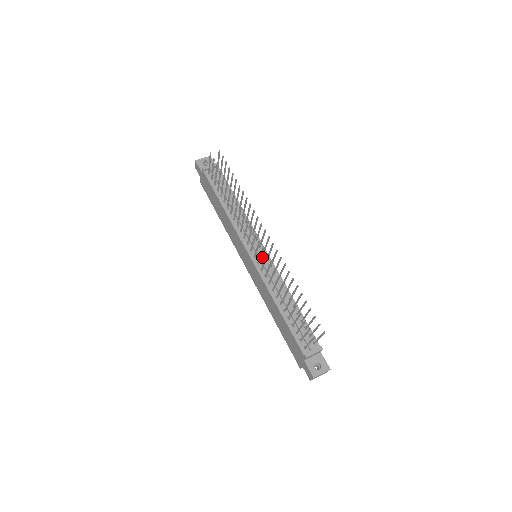
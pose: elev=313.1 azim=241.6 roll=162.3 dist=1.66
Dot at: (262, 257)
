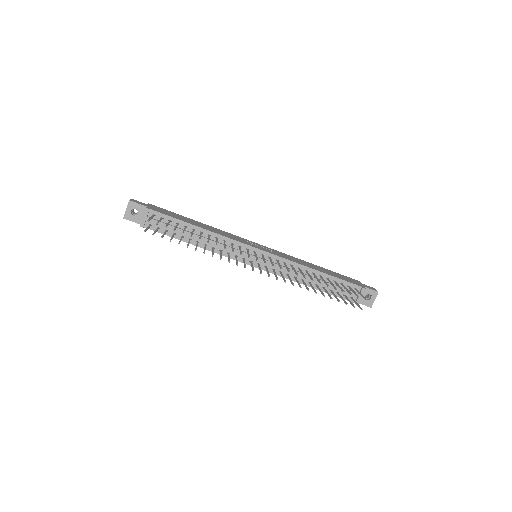
Dot at: occluded
